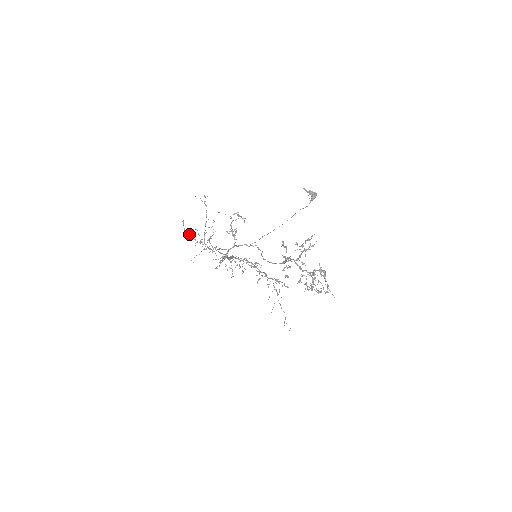
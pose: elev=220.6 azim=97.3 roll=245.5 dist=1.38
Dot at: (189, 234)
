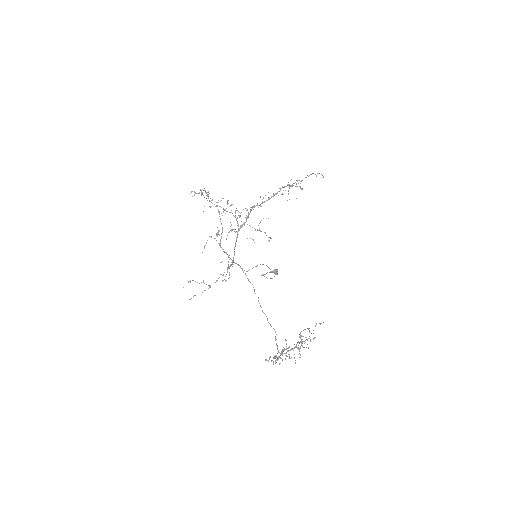
Dot at: occluded
